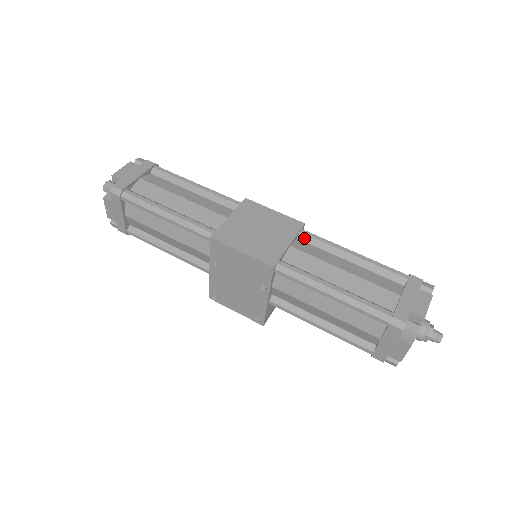
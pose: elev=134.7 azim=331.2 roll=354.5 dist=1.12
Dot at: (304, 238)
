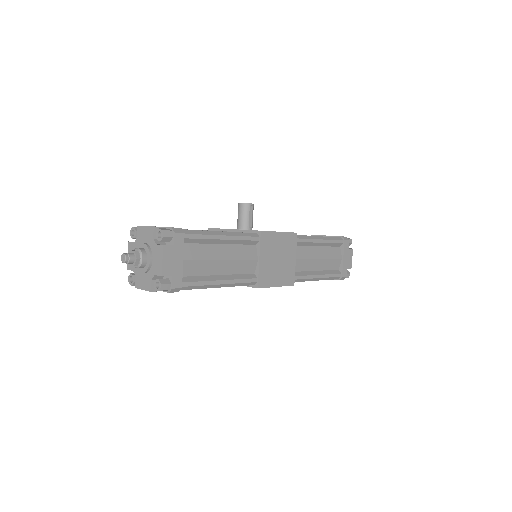
Dot at: (297, 244)
